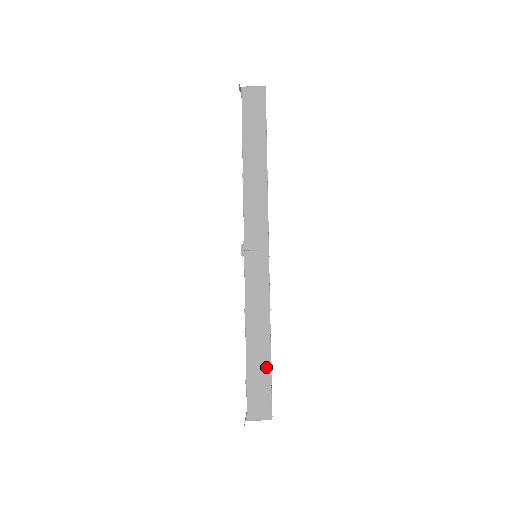
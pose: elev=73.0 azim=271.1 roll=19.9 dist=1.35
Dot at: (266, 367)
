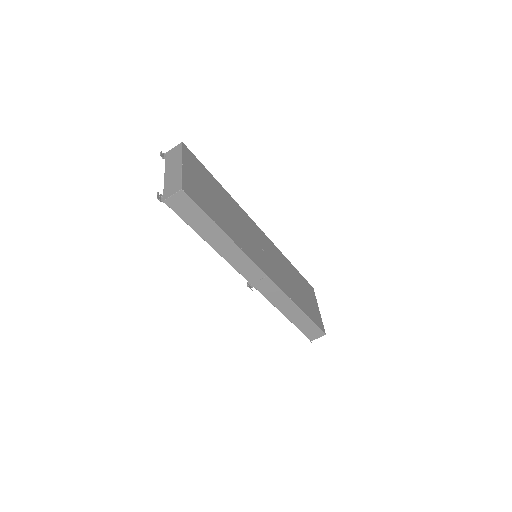
Dot at: (307, 320)
